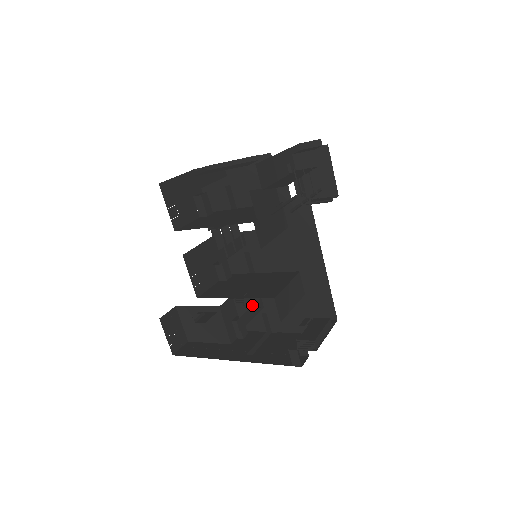
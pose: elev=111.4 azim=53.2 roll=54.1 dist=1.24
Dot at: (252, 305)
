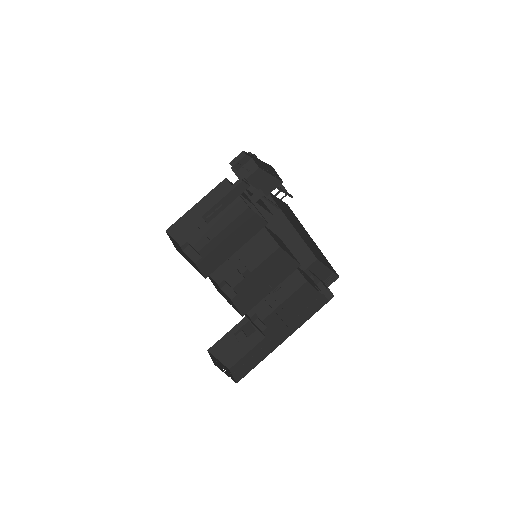
Dot at: occluded
